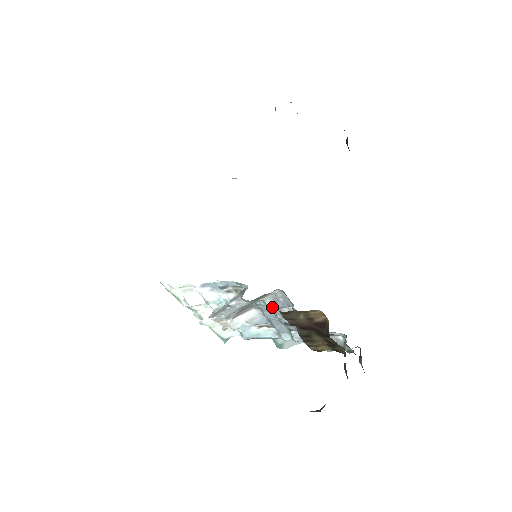
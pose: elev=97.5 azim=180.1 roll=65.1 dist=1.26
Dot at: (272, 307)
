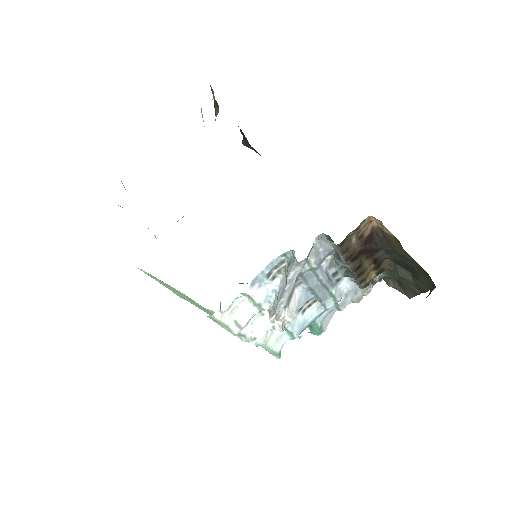
Dot at: (317, 264)
